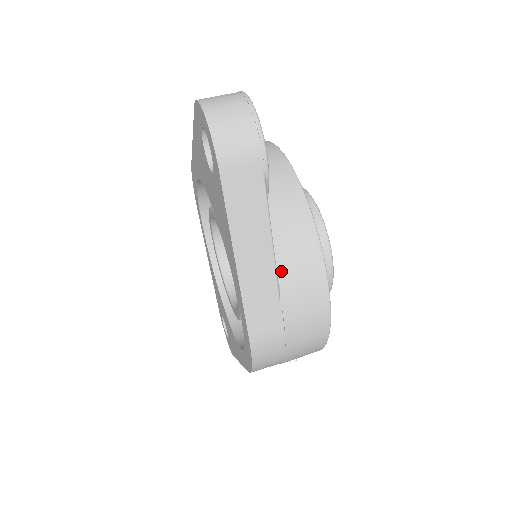
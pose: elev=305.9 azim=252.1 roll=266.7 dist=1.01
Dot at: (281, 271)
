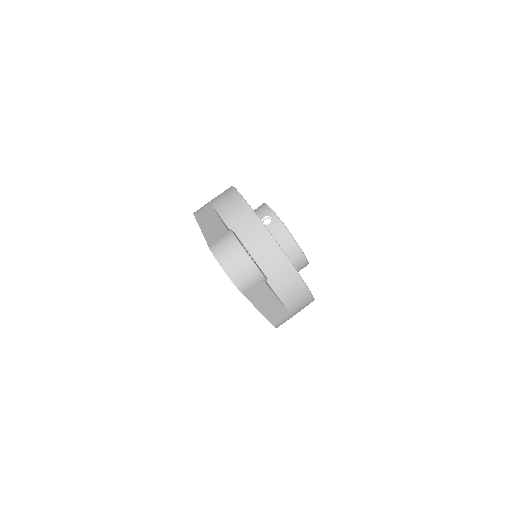
Dot at: (282, 297)
